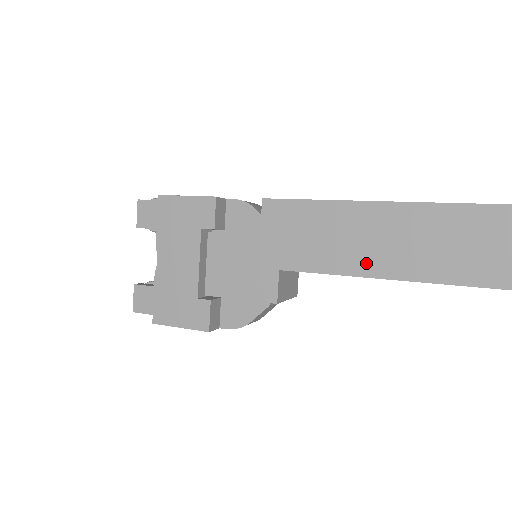
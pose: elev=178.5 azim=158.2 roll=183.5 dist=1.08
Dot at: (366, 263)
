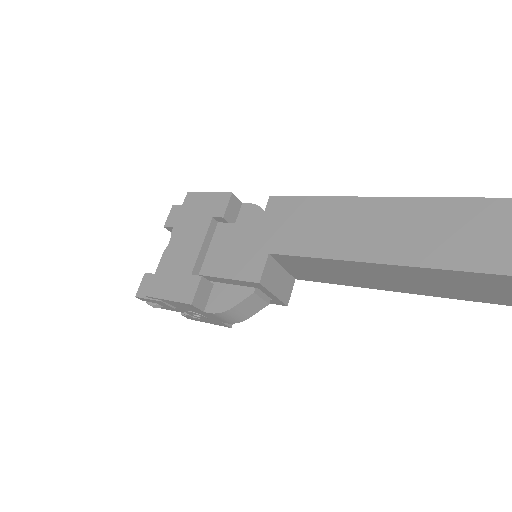
Dot at: (347, 248)
